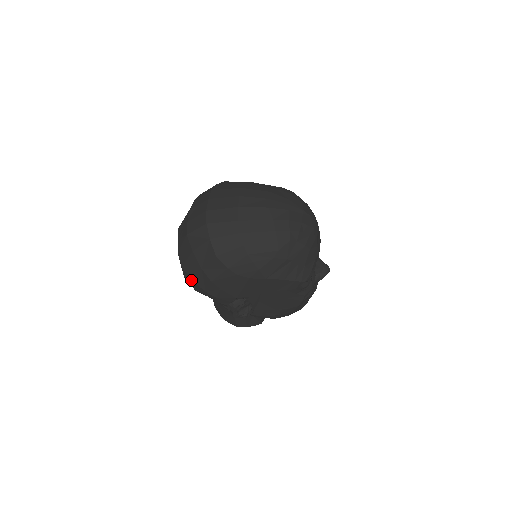
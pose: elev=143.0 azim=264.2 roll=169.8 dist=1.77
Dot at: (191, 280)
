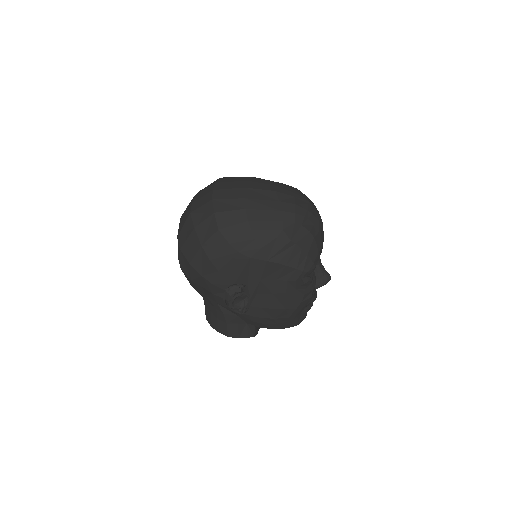
Dot at: (188, 263)
